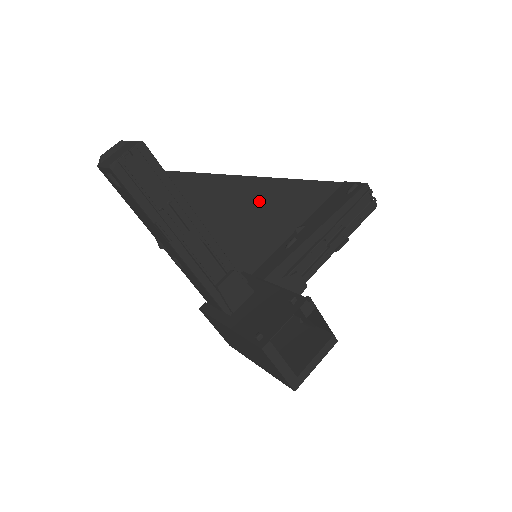
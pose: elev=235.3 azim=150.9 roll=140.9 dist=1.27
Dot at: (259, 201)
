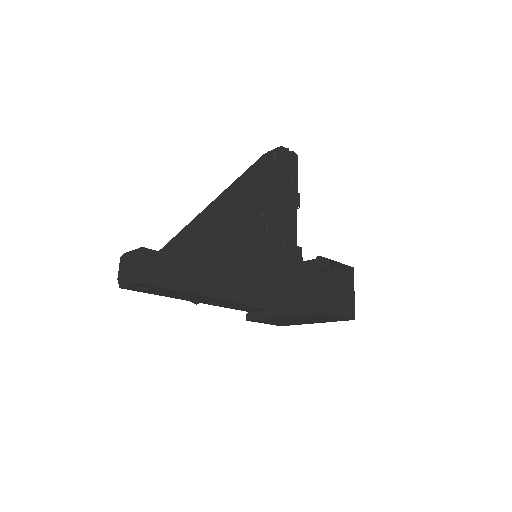
Dot at: (225, 217)
